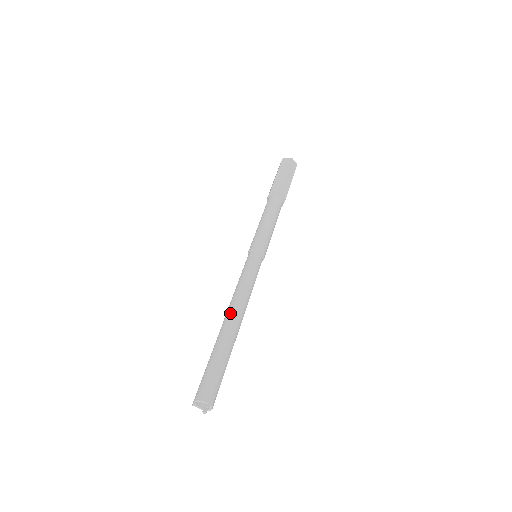
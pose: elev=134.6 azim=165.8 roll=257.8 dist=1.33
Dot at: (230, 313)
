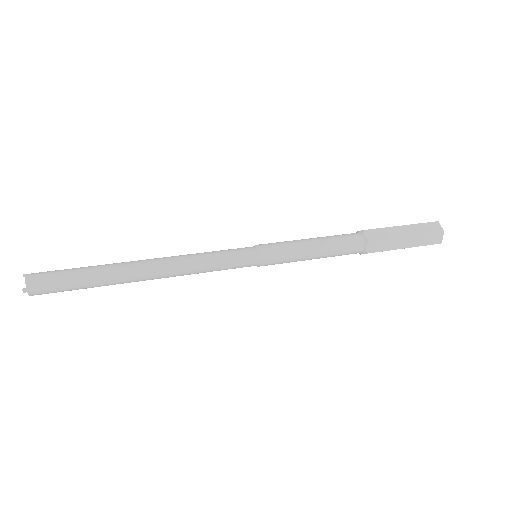
Dot at: (151, 262)
